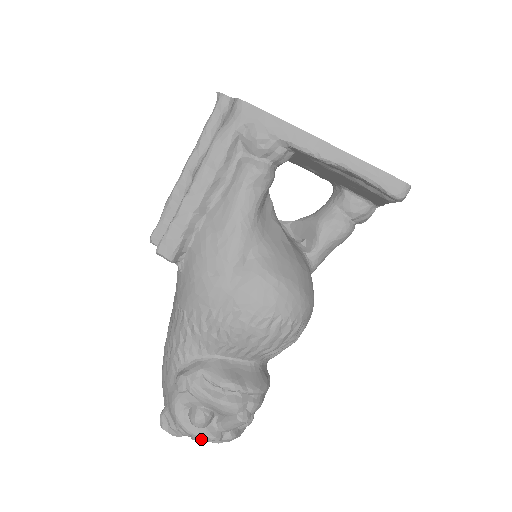
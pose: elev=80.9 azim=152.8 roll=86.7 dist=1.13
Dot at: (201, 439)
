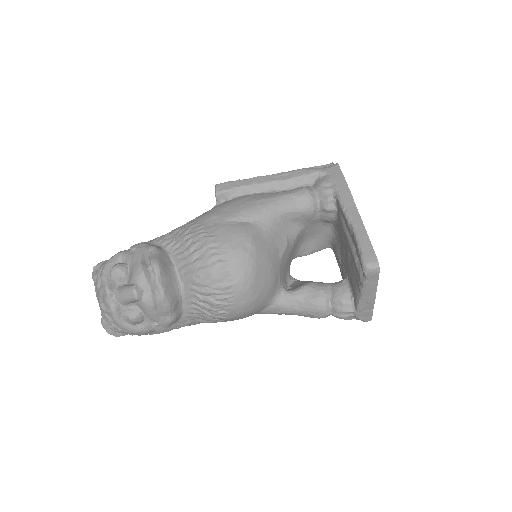
Dot at: (101, 286)
